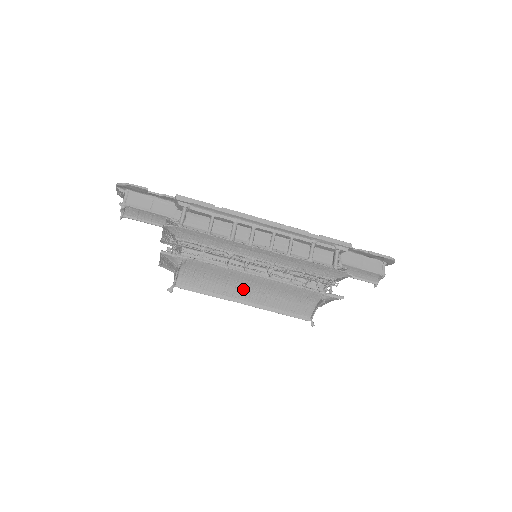
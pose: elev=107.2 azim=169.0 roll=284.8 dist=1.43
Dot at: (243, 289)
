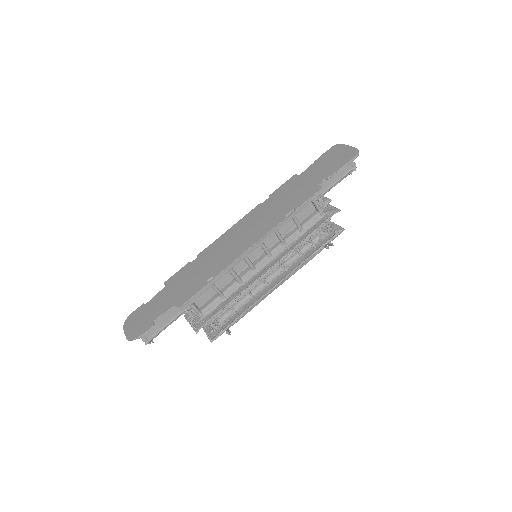
Dot at: occluded
